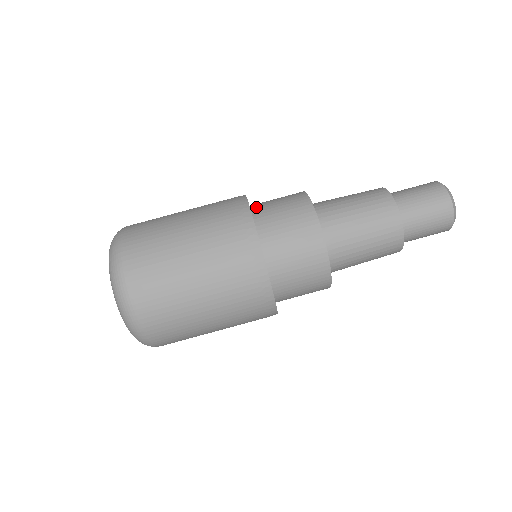
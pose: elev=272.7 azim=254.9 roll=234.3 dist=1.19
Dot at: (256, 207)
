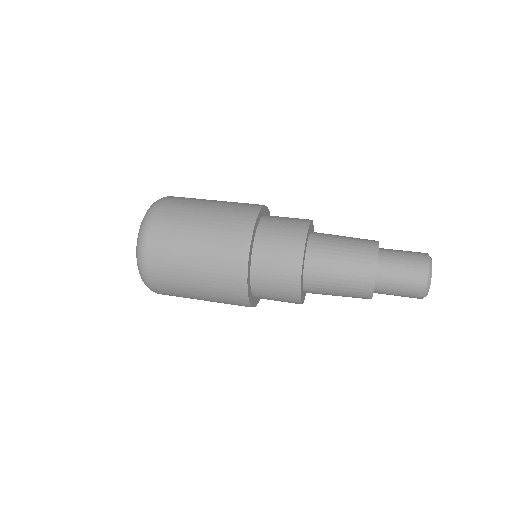
Dot at: occluded
